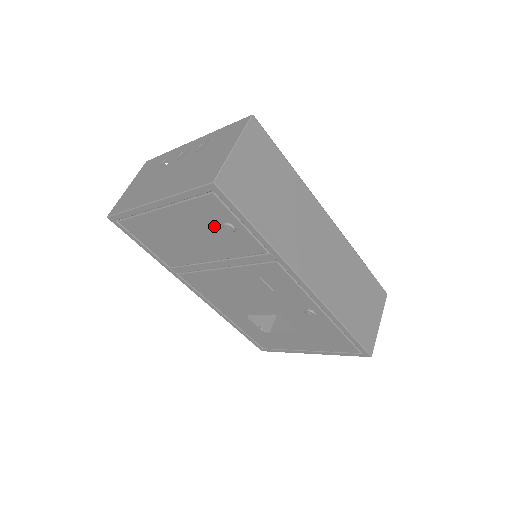
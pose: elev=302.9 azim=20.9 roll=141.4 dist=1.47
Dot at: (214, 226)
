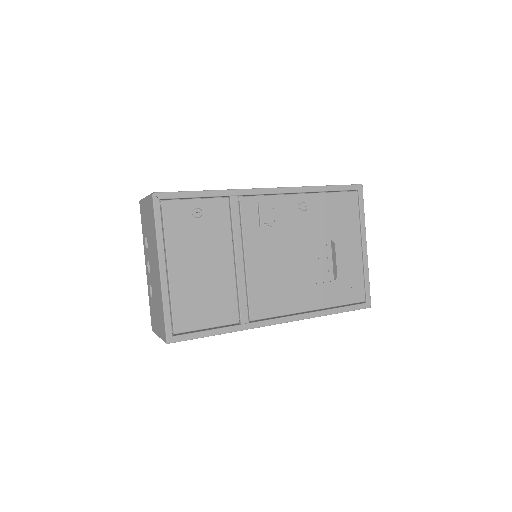
Dot at: (194, 227)
